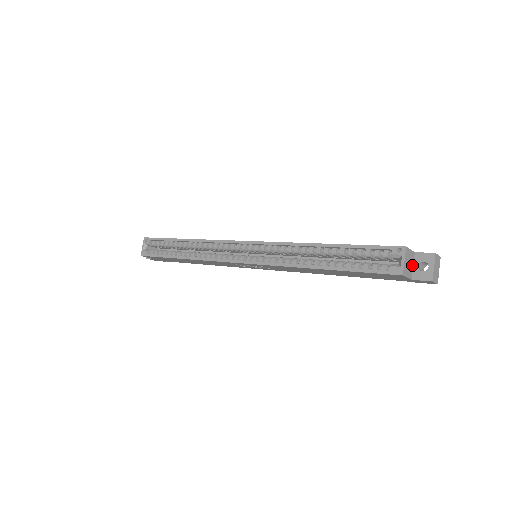
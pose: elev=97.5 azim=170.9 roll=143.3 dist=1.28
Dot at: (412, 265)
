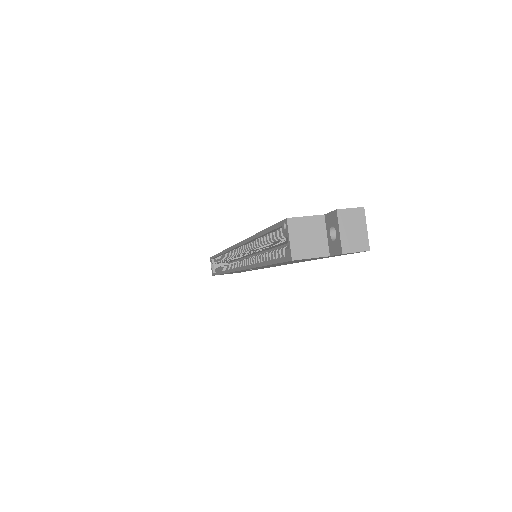
Dot at: (323, 235)
